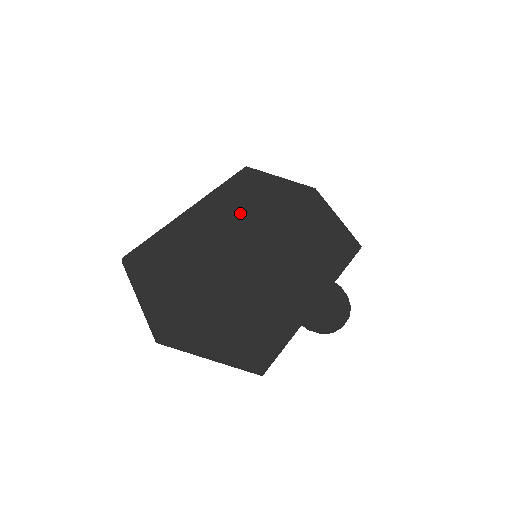
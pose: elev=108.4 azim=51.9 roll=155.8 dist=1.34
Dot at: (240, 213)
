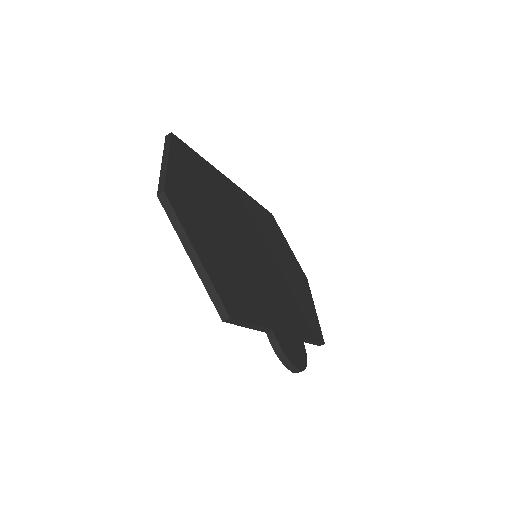
Dot at: (259, 224)
